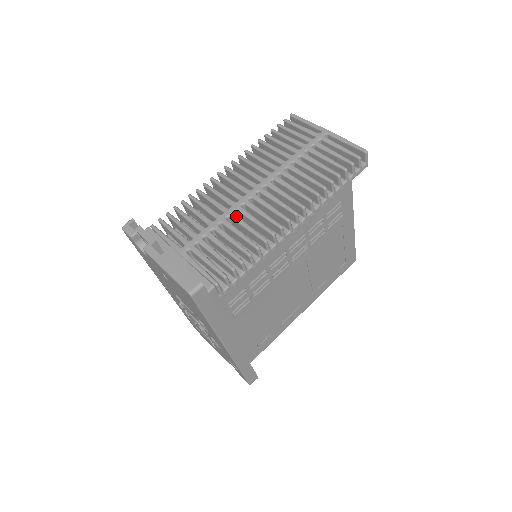
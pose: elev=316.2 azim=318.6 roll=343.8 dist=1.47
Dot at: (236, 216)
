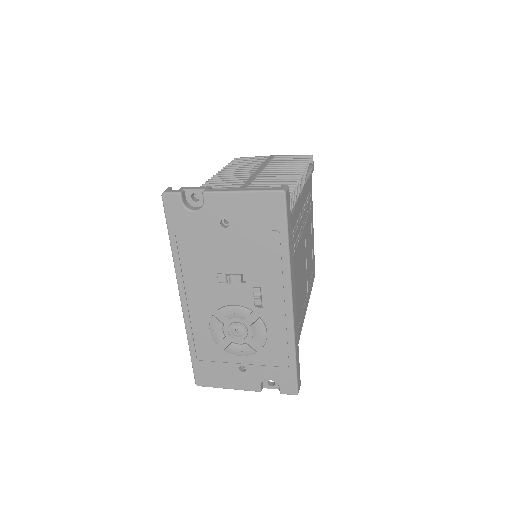
Dot at: (256, 183)
